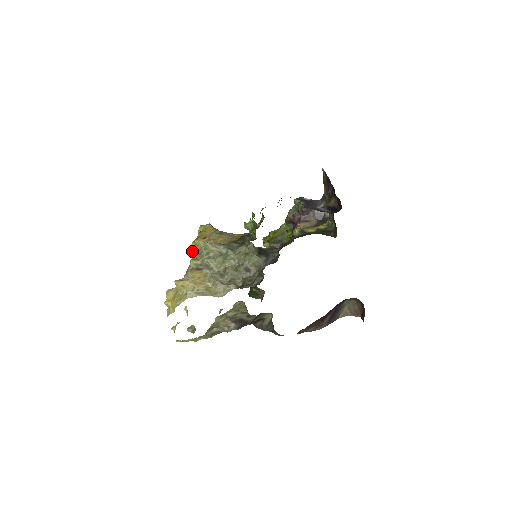
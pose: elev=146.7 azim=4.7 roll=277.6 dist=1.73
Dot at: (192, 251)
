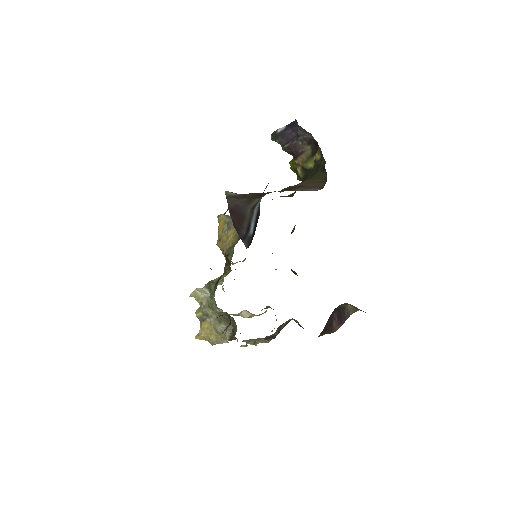
Dot at: (222, 253)
